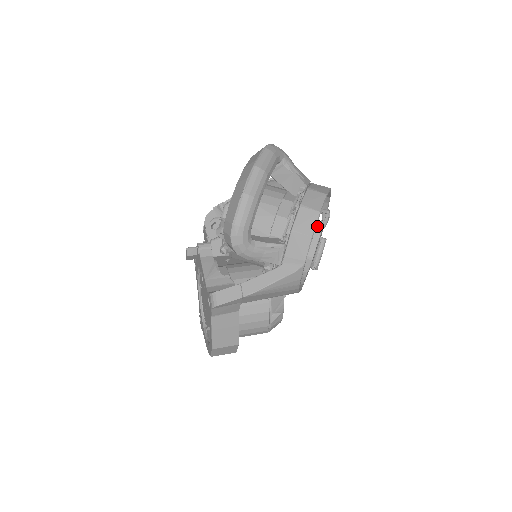
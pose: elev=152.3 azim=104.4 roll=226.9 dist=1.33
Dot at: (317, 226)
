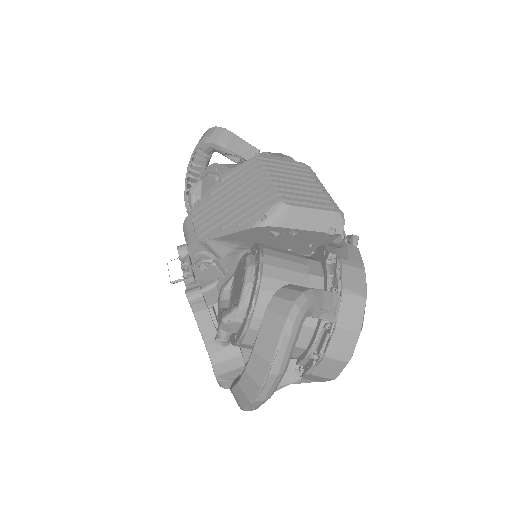
Dot at: occluded
